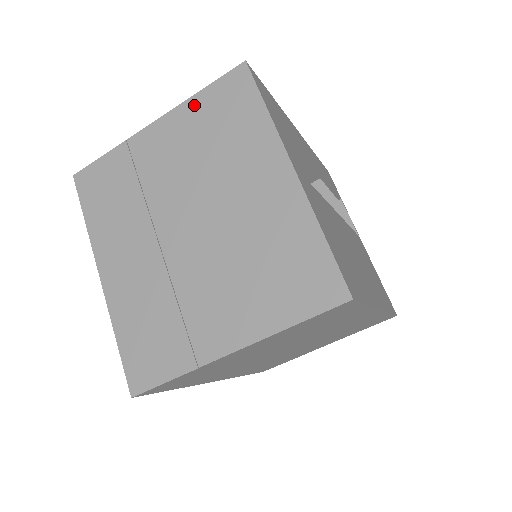
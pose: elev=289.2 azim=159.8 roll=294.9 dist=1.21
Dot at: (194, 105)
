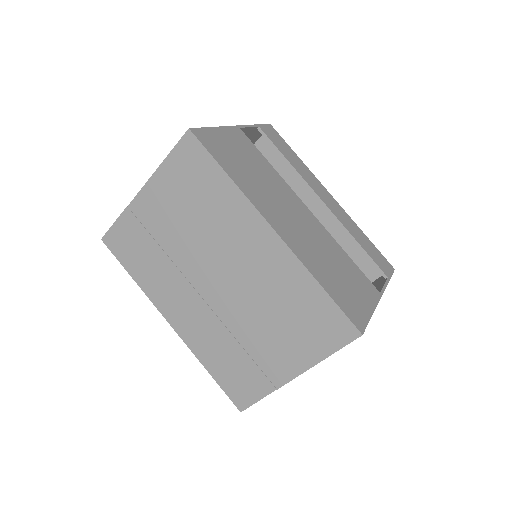
Dot at: occluded
